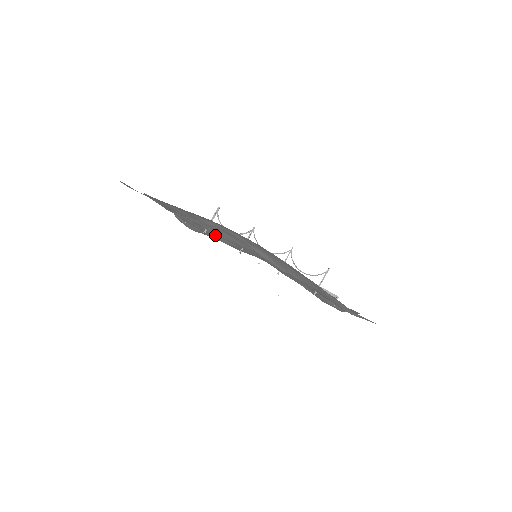
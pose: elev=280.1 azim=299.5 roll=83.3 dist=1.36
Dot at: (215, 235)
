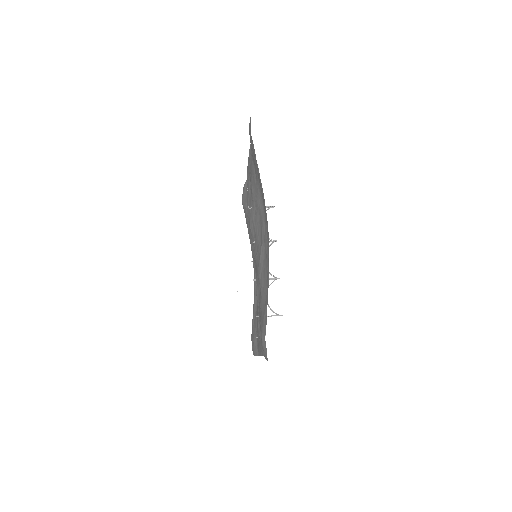
Dot at: (252, 216)
